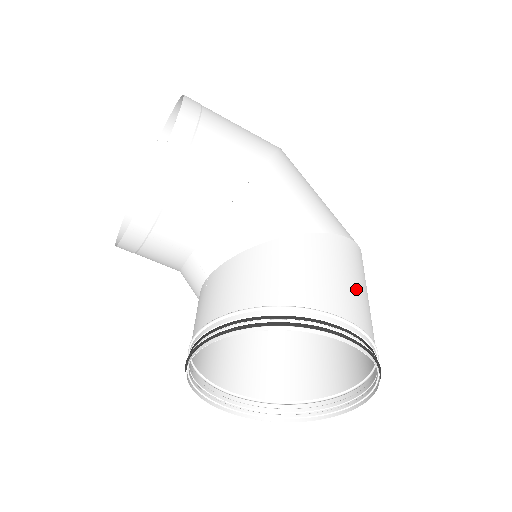
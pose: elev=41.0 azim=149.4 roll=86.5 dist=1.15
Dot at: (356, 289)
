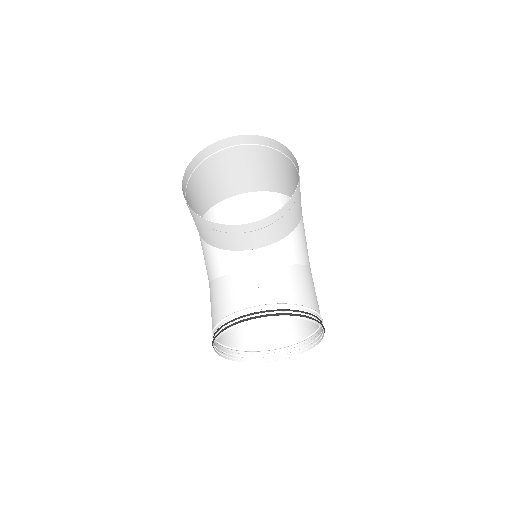
Dot at: occluded
